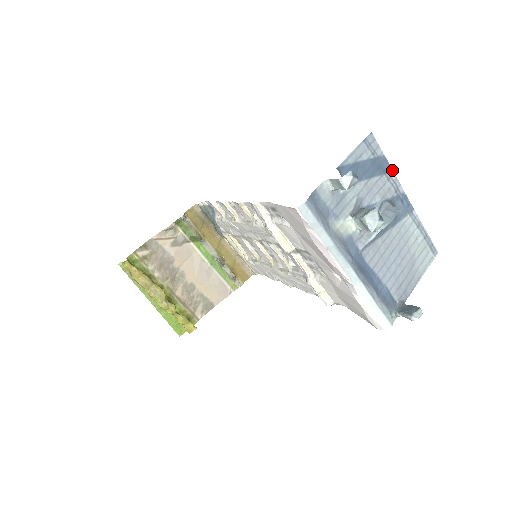
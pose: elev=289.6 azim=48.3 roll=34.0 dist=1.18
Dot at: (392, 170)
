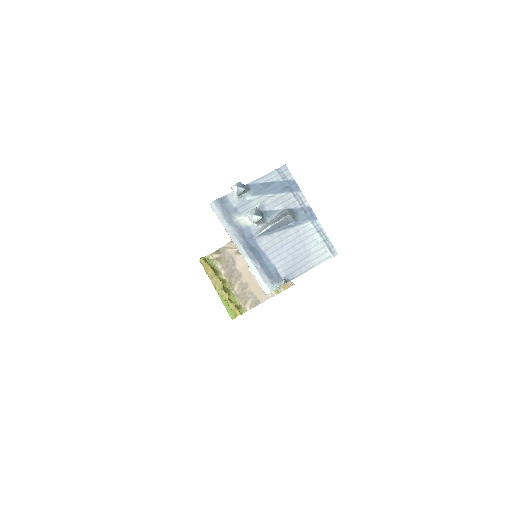
Dot at: (300, 190)
